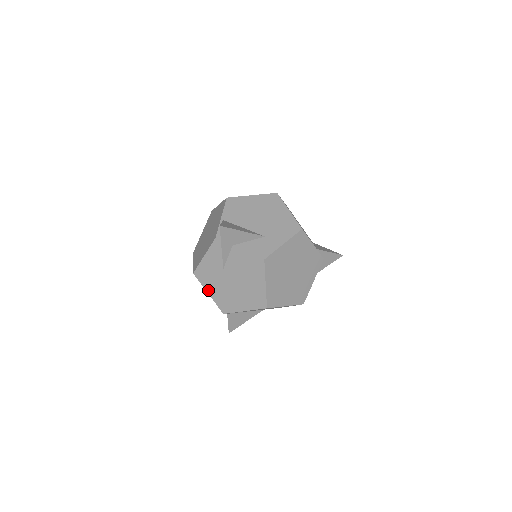
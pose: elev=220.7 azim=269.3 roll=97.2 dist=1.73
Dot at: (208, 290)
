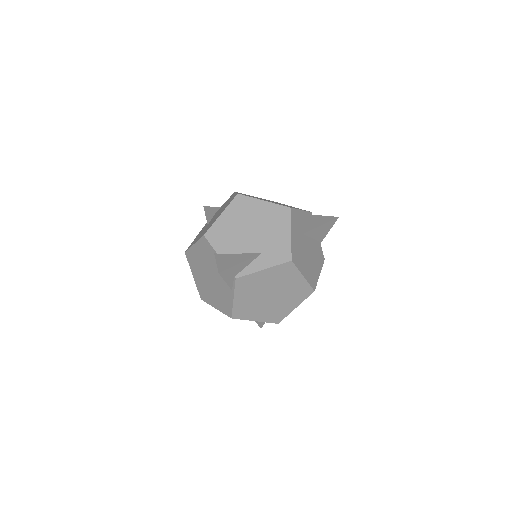
Dot at: occluded
